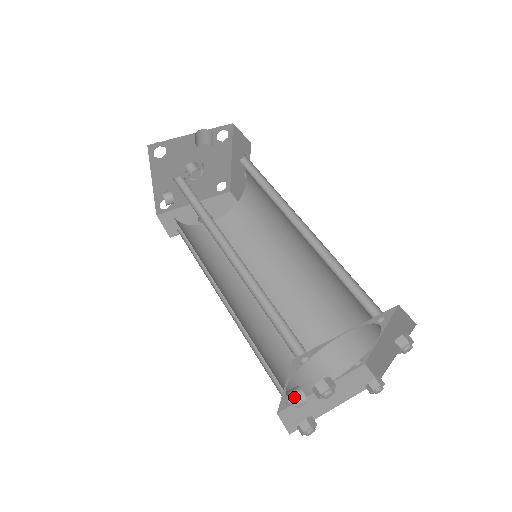
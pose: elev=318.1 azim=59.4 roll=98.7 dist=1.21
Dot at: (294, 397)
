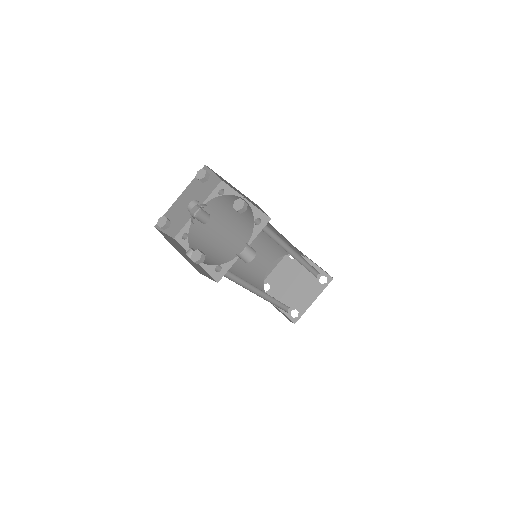
Dot at: (276, 307)
